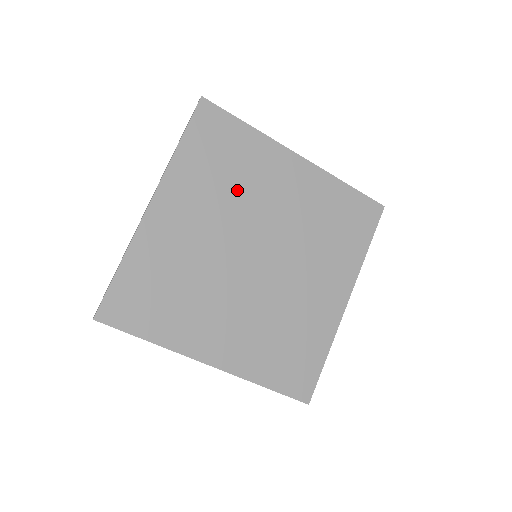
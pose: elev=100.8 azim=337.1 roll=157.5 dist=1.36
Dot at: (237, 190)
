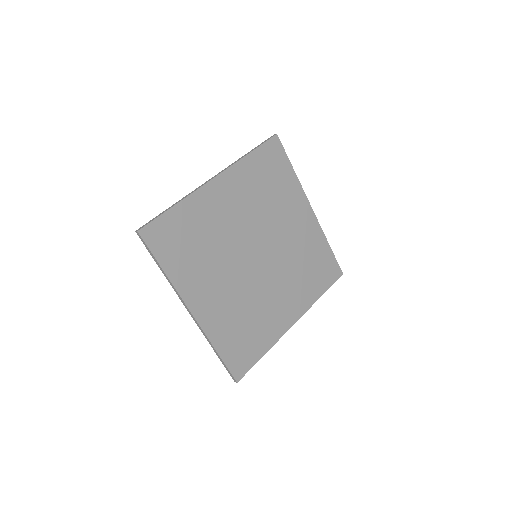
Dot at: (213, 245)
